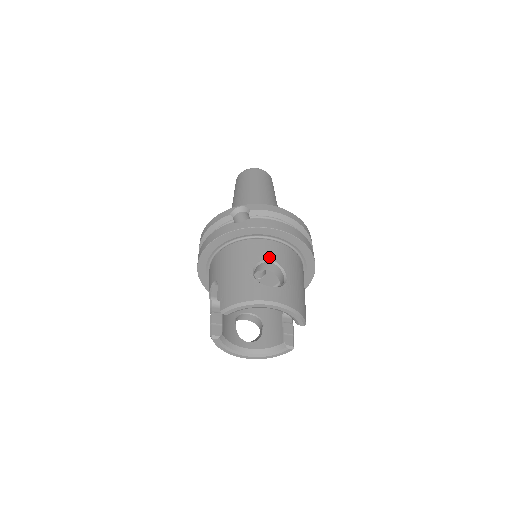
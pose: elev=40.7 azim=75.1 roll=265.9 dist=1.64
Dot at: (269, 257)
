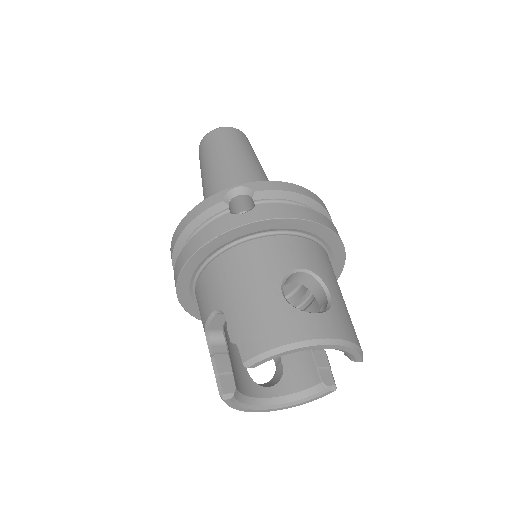
Dot at: (298, 264)
